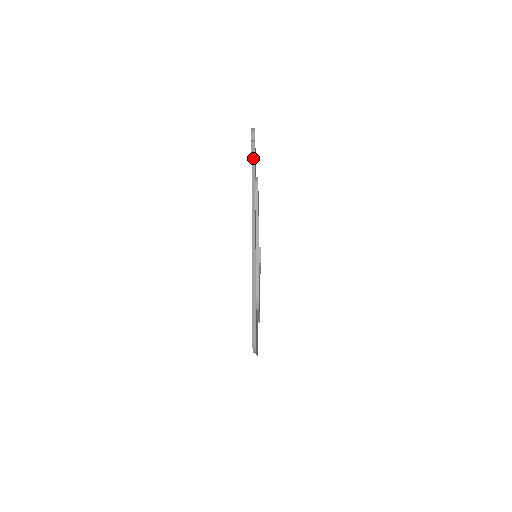
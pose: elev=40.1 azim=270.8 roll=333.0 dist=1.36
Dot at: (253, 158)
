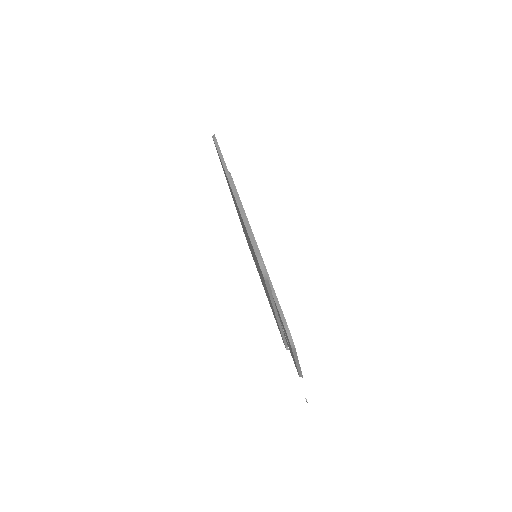
Dot at: occluded
